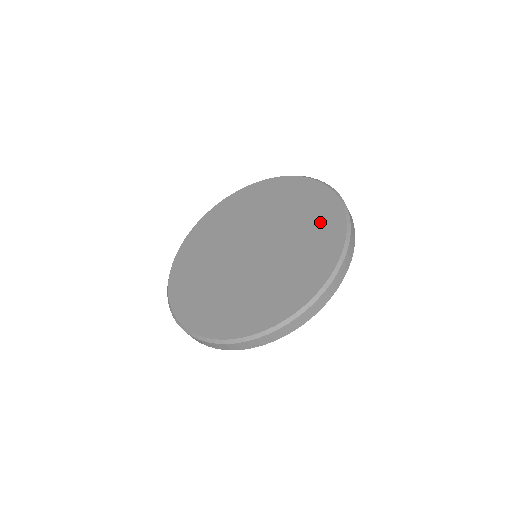
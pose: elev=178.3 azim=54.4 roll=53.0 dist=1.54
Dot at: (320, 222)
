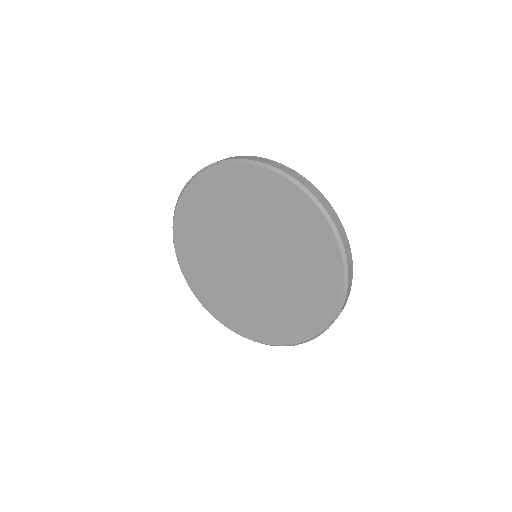
Dot at: (311, 242)
